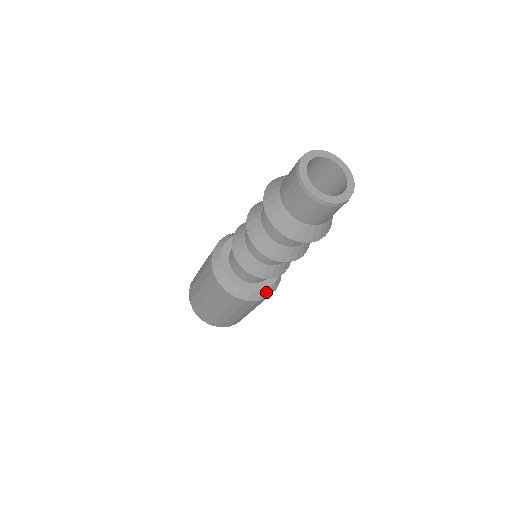
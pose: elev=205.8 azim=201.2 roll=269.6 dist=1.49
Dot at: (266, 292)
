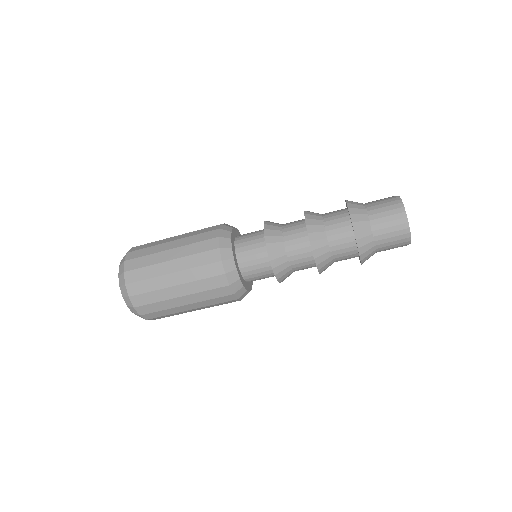
Dot at: (239, 287)
